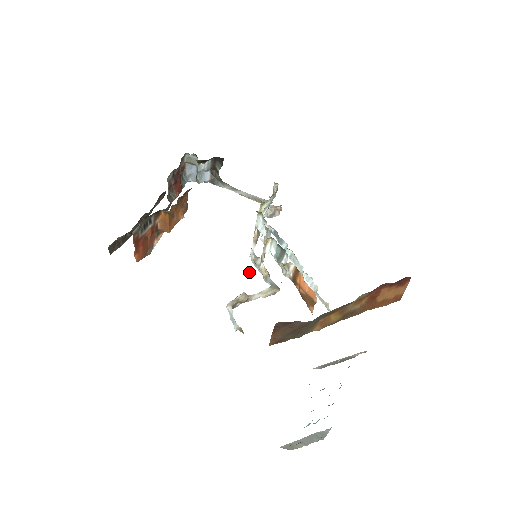
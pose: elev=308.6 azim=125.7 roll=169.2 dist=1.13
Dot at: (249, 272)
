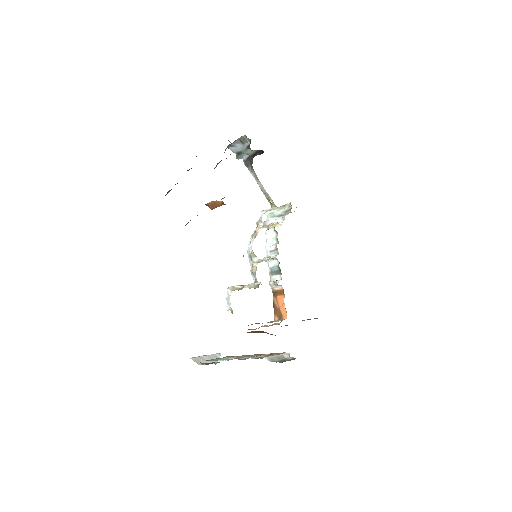
Dot at: (259, 284)
